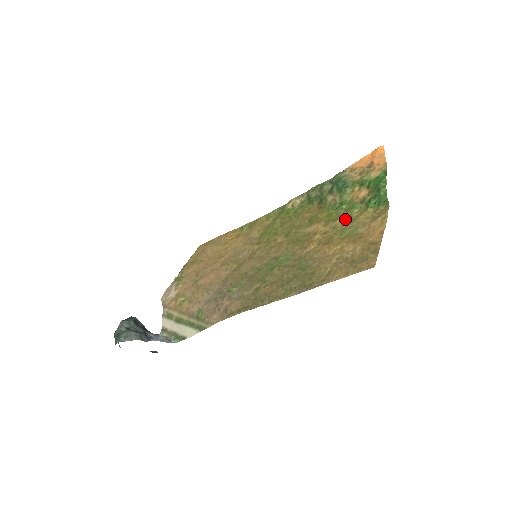
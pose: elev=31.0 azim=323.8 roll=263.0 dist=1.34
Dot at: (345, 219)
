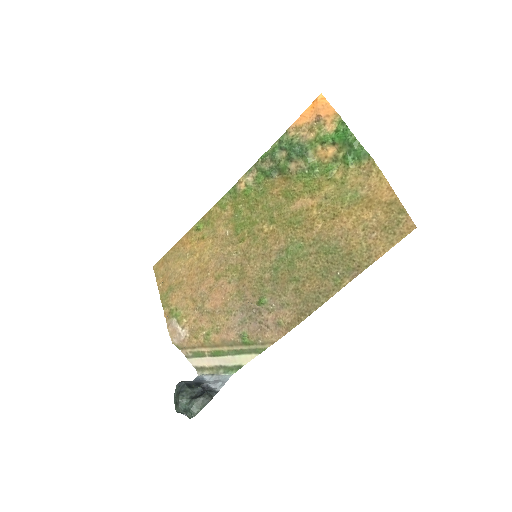
Dot at: (332, 185)
